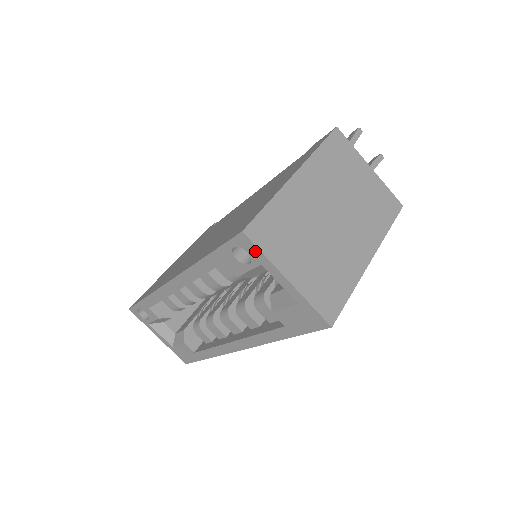
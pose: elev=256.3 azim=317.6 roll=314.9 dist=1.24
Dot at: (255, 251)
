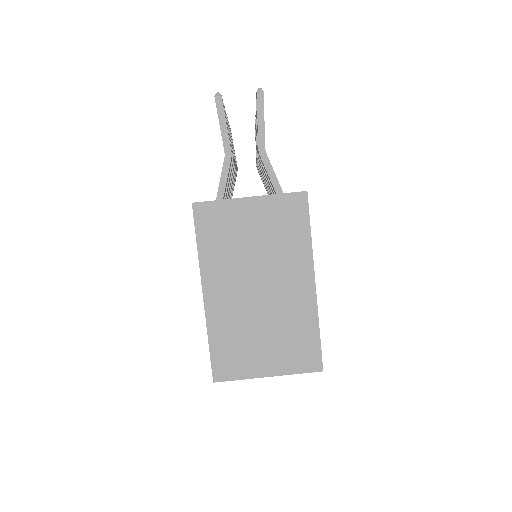
Dot at: (233, 379)
